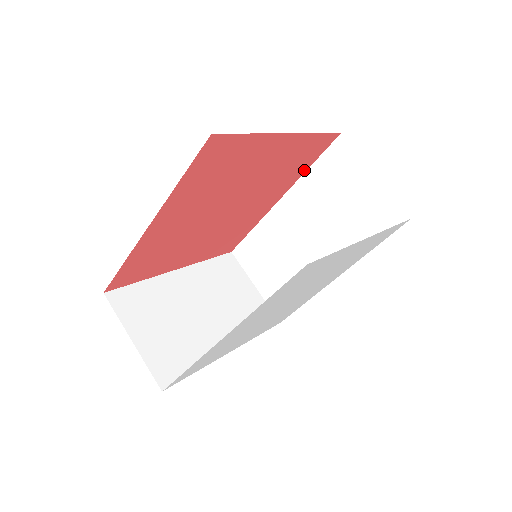
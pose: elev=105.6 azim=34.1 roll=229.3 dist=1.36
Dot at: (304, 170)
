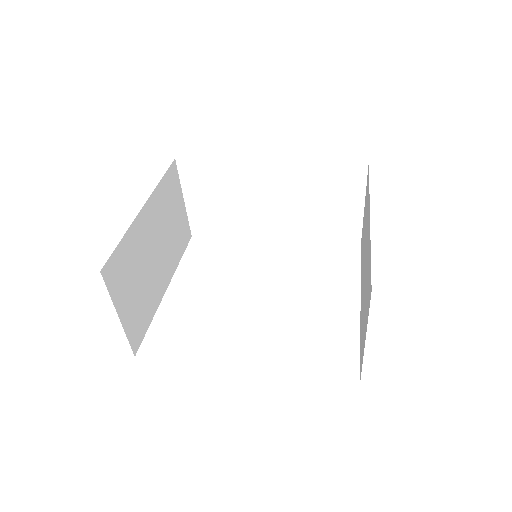
Dot at: (314, 162)
